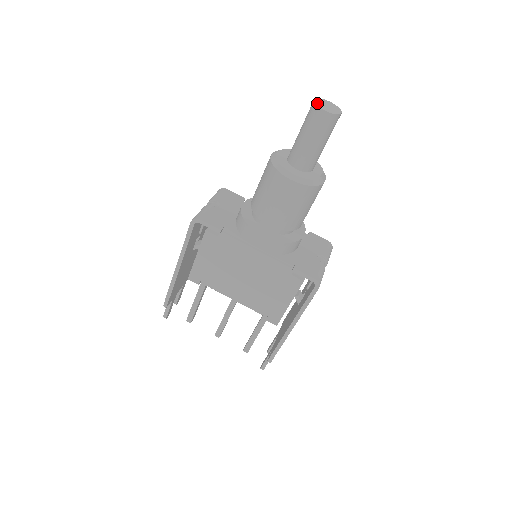
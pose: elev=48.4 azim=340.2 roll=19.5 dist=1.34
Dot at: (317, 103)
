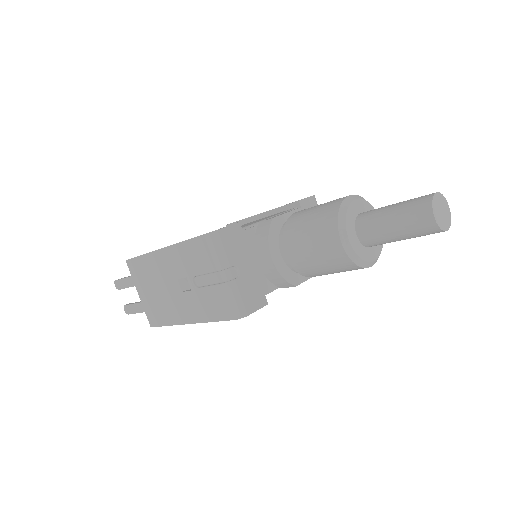
Dot at: (439, 223)
